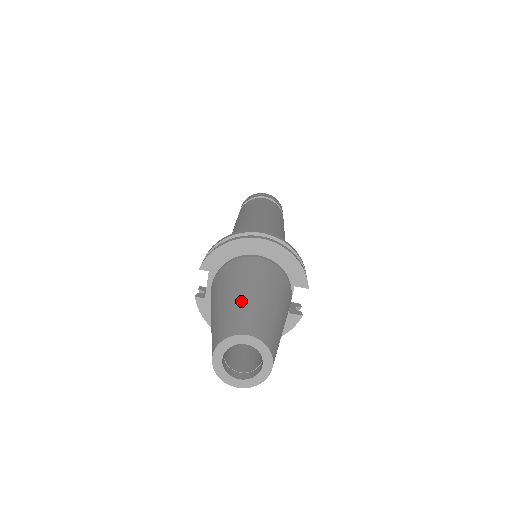
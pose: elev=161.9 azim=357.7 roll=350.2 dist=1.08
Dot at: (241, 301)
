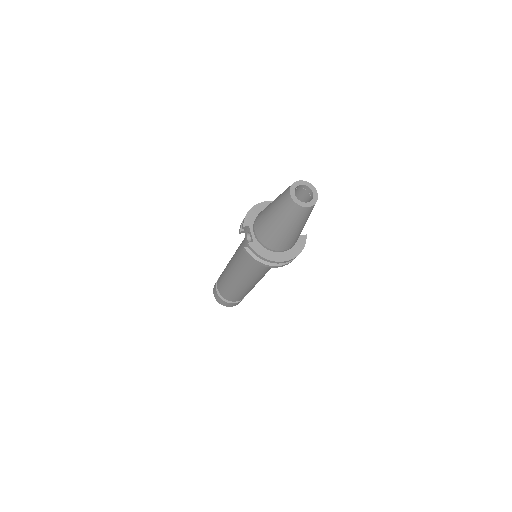
Dot at: occluded
